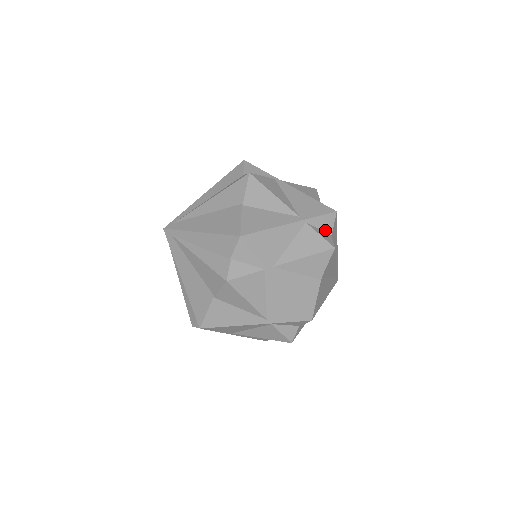
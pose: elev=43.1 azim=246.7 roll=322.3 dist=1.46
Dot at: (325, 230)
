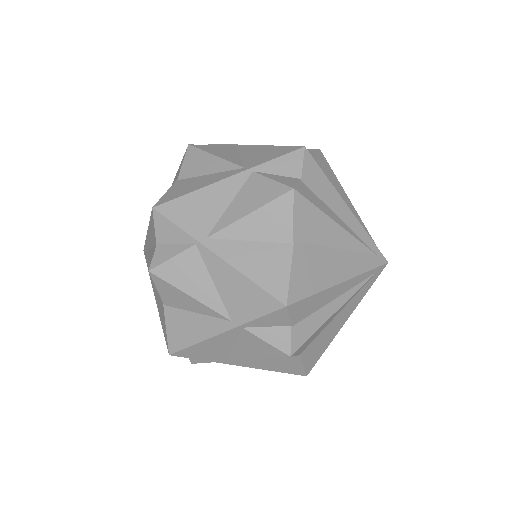
Dot at: (278, 325)
